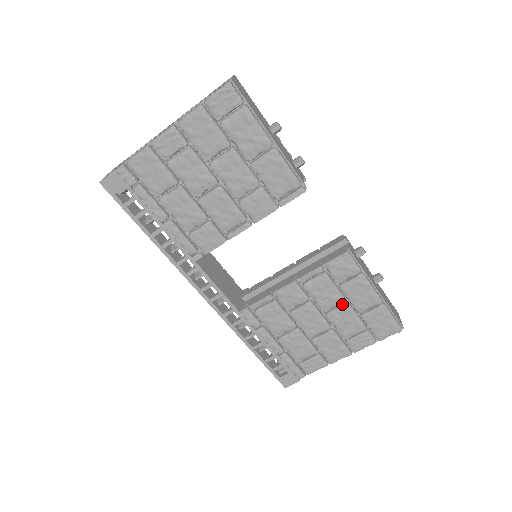
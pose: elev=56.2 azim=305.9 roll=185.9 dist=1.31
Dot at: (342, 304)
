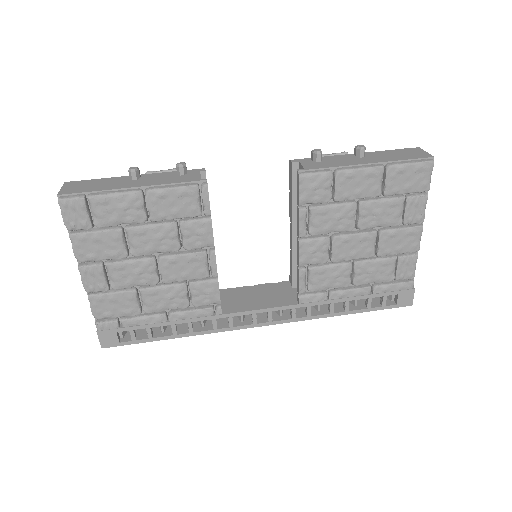
Dot at: (357, 208)
